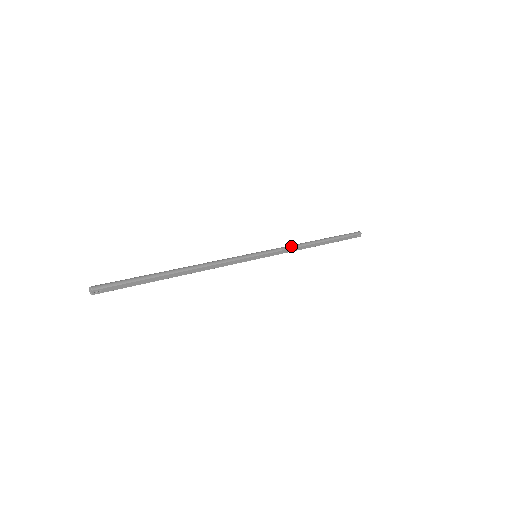
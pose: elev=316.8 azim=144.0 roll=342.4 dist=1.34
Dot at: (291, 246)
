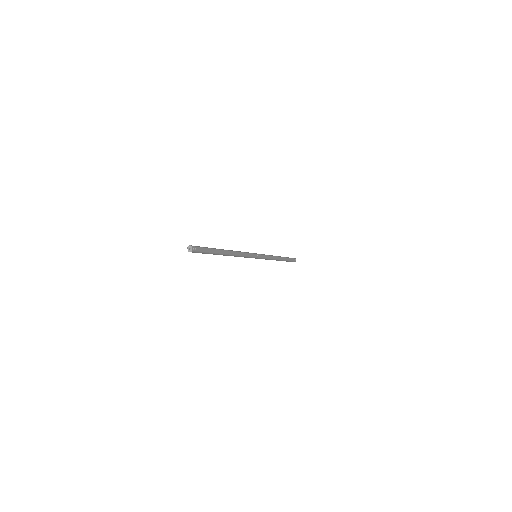
Dot at: (269, 255)
